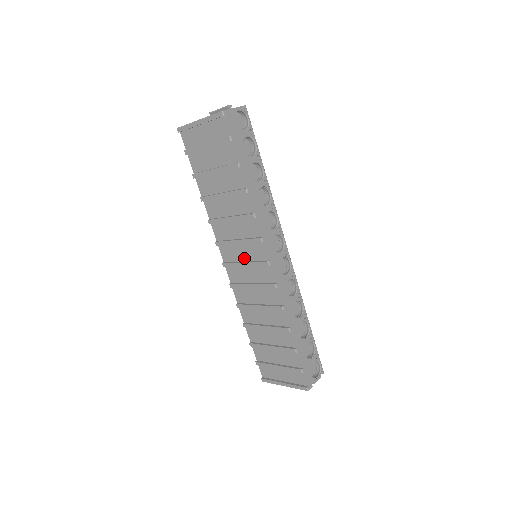
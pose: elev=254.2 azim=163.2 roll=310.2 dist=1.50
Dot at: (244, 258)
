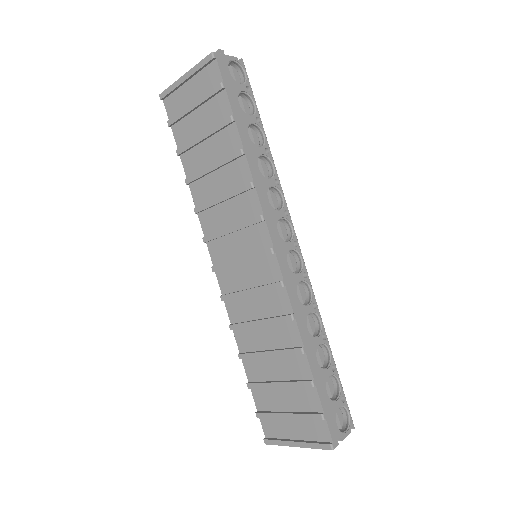
Dot at: (239, 253)
